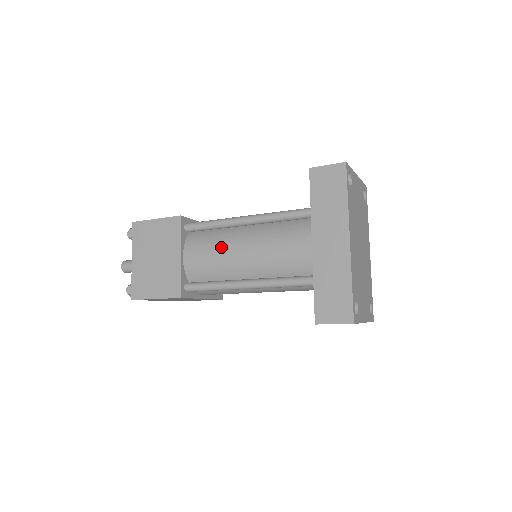
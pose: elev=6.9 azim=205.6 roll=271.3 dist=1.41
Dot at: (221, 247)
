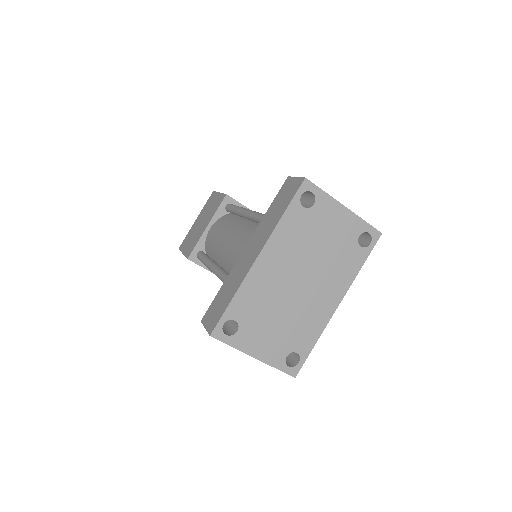
Dot at: (223, 229)
